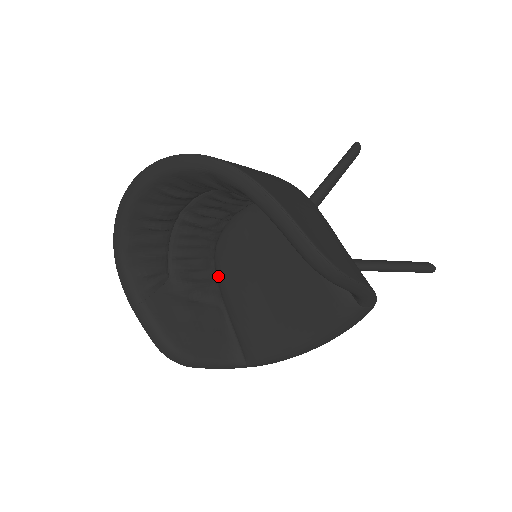
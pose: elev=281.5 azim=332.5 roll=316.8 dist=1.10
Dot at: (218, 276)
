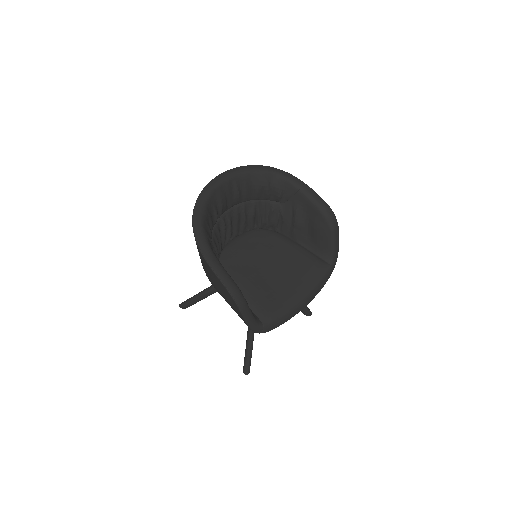
Dot at: occluded
